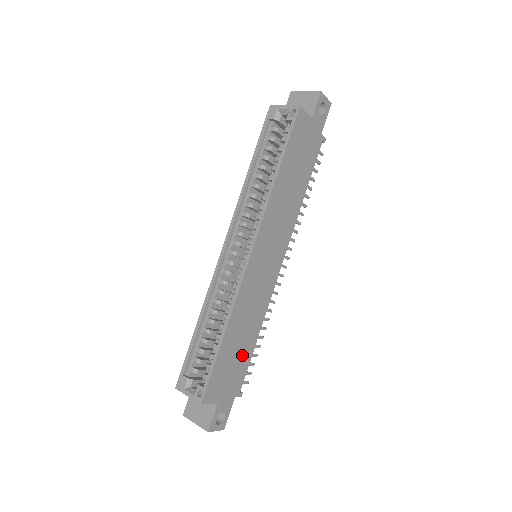
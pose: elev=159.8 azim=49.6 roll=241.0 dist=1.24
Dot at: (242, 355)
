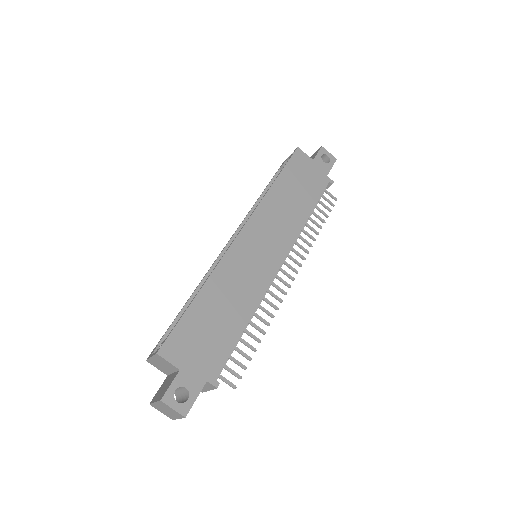
Dot at: (222, 332)
